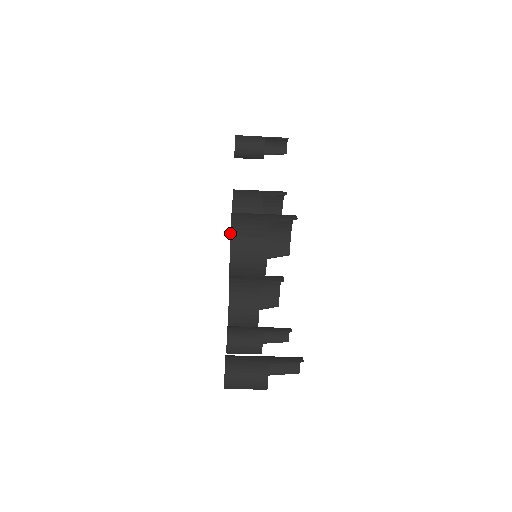
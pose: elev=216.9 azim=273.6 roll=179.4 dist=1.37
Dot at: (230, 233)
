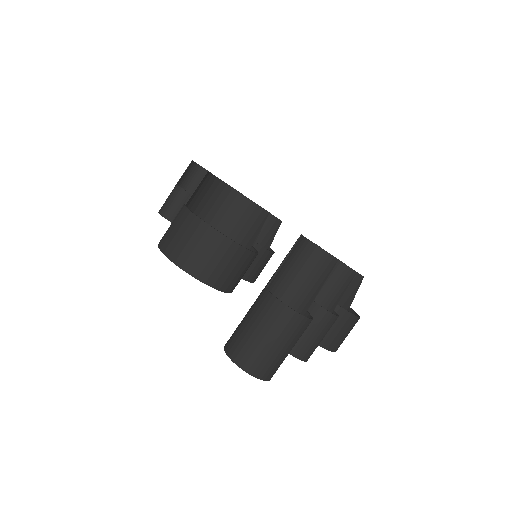
Dot at: occluded
